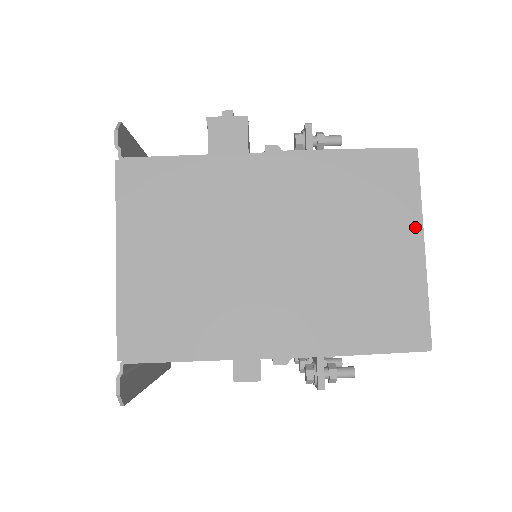
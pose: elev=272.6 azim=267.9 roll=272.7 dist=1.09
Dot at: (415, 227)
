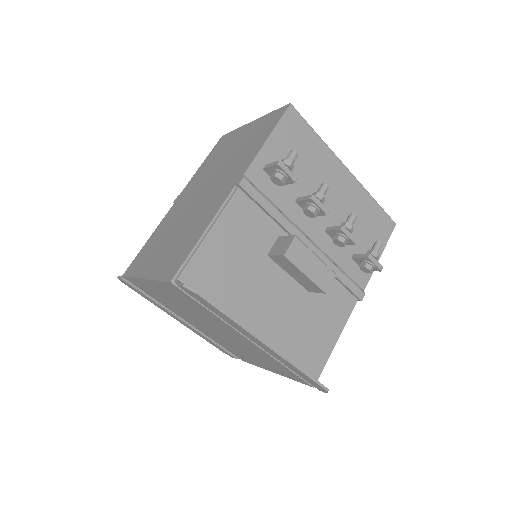
Dot at: (243, 128)
